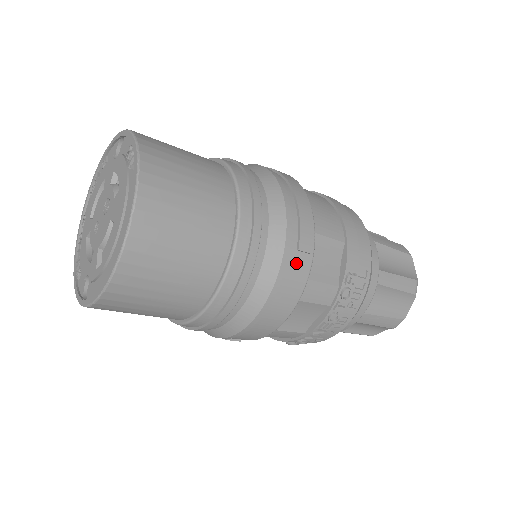
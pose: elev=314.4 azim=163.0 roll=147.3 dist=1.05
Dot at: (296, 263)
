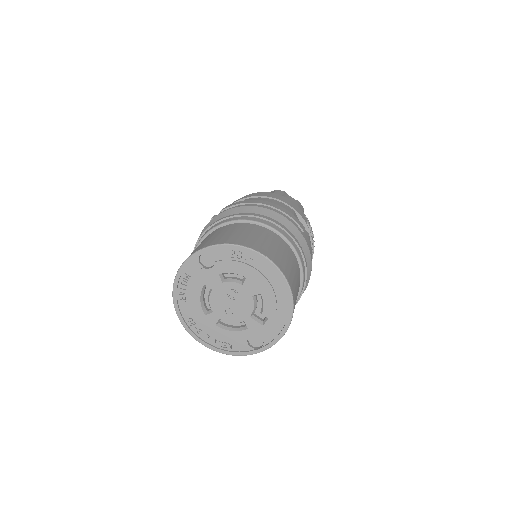
Dot at: (306, 238)
